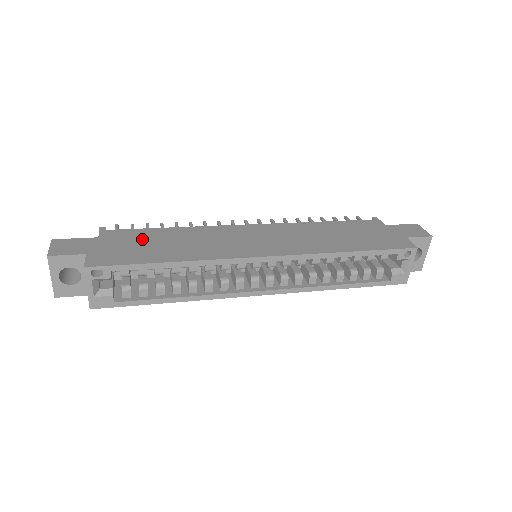
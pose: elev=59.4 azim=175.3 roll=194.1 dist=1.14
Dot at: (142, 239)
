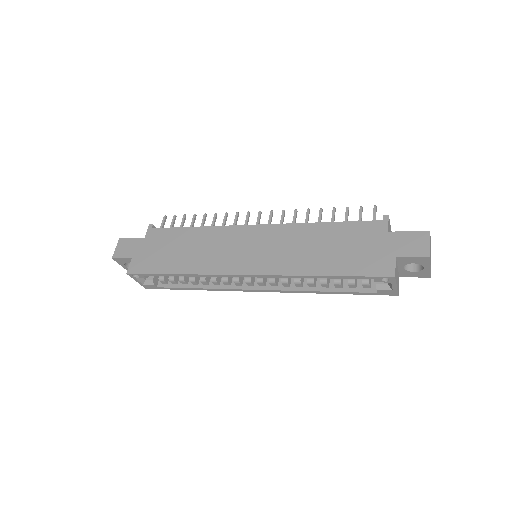
Dot at: (169, 242)
